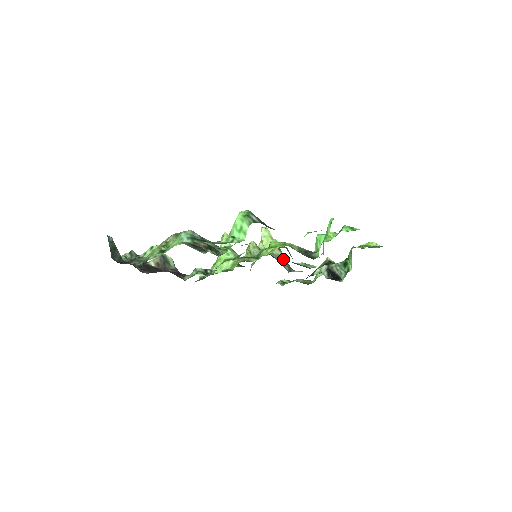
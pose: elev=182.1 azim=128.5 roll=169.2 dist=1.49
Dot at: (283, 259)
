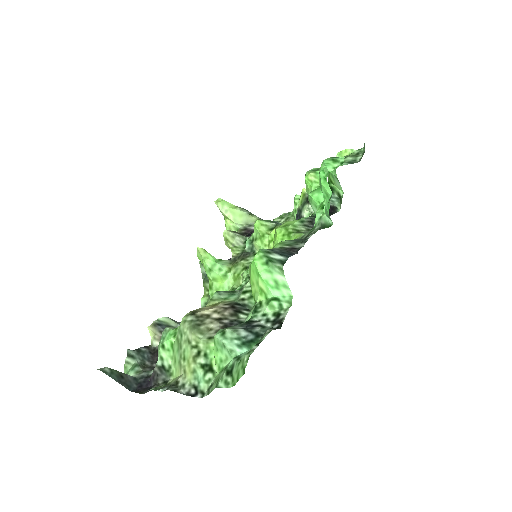
Dot at: occluded
